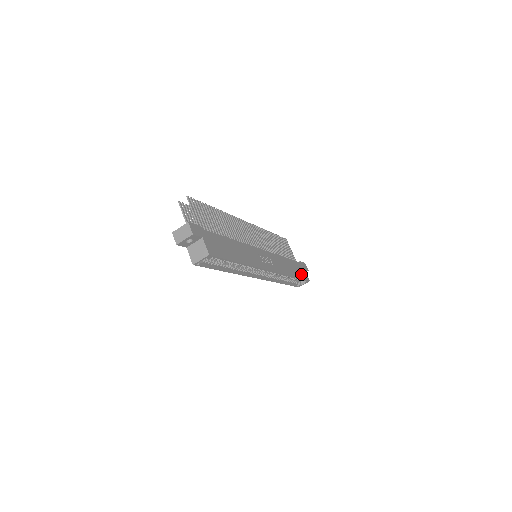
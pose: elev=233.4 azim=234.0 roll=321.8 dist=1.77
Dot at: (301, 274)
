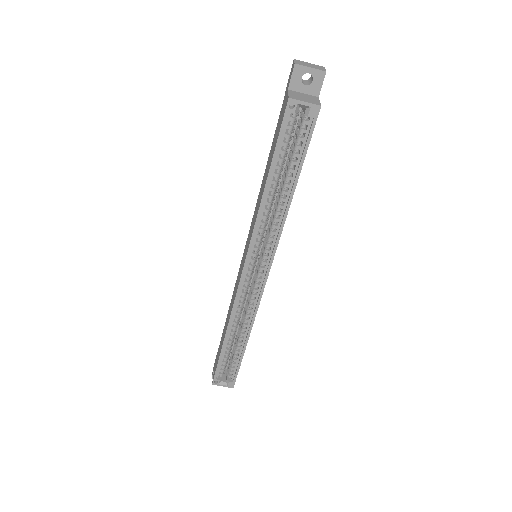
Dot at: occluded
